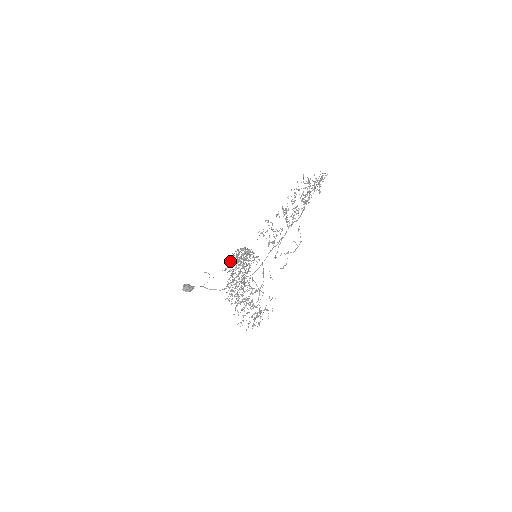
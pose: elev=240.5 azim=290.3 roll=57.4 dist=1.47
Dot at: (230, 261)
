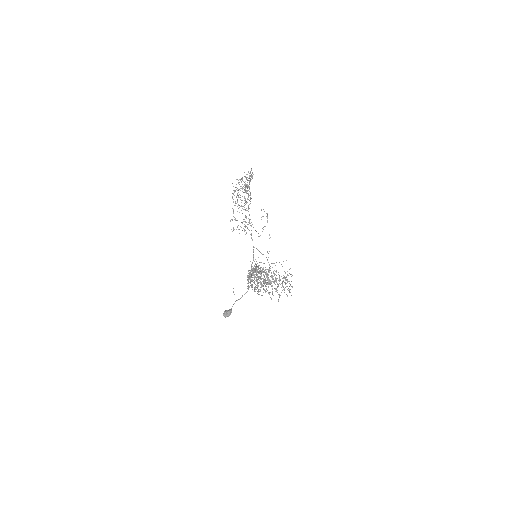
Dot at: (247, 279)
